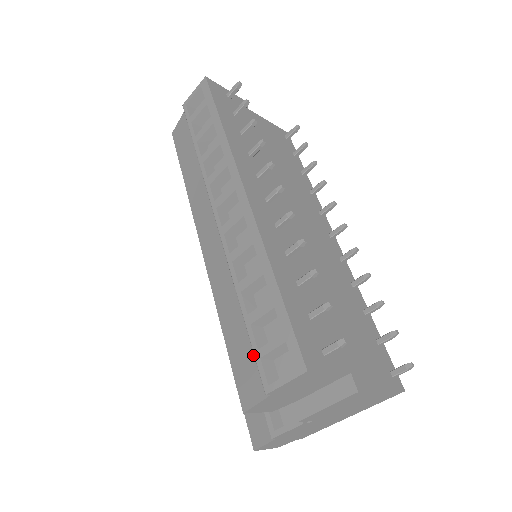
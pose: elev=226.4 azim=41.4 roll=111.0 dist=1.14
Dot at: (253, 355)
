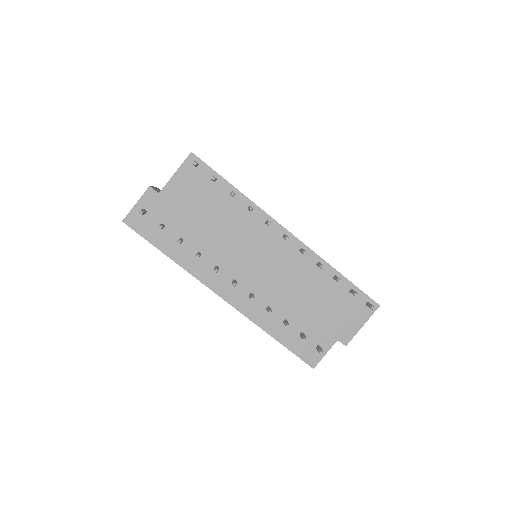
Dot at: occluded
